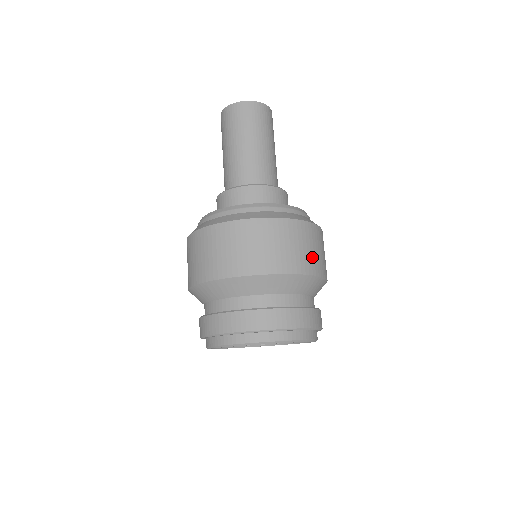
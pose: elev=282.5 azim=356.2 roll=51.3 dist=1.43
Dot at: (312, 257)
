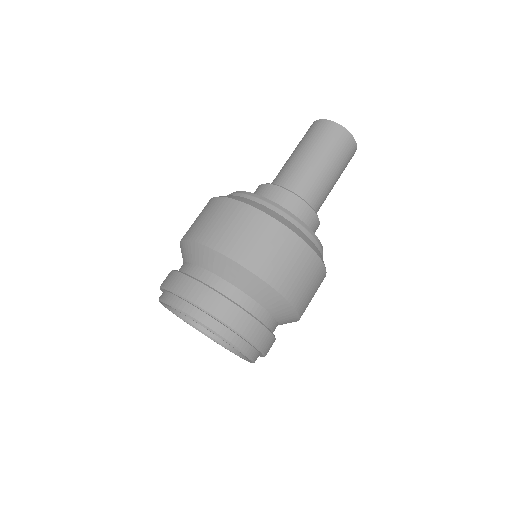
Dot at: (308, 299)
